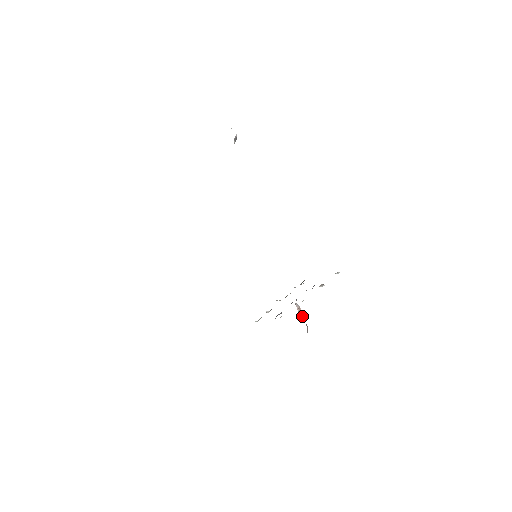
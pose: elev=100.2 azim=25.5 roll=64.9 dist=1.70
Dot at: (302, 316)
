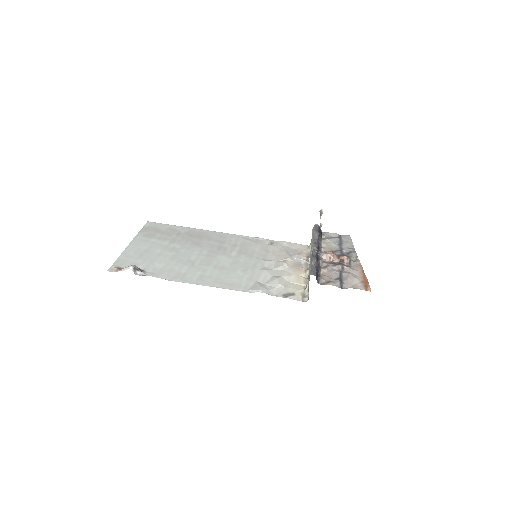
Dot at: (335, 256)
